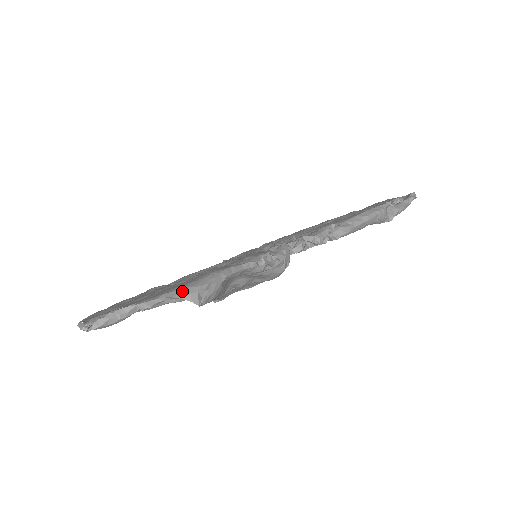
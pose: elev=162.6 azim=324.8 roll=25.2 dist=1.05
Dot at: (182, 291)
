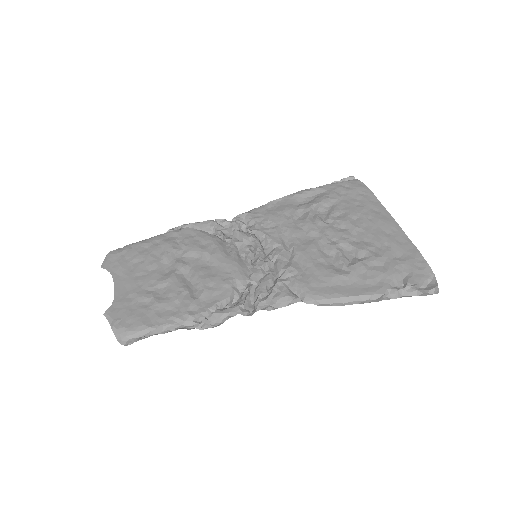
Dot at: (119, 335)
